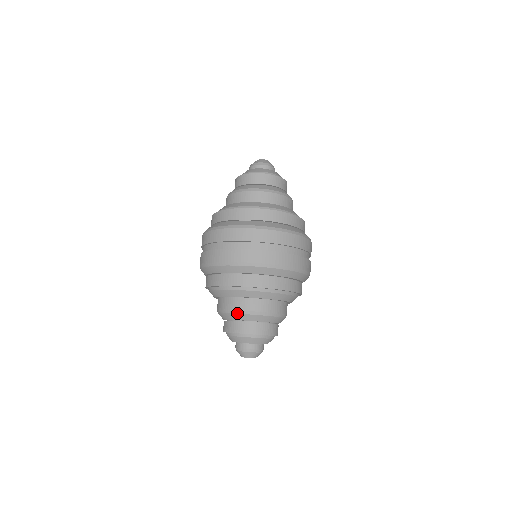
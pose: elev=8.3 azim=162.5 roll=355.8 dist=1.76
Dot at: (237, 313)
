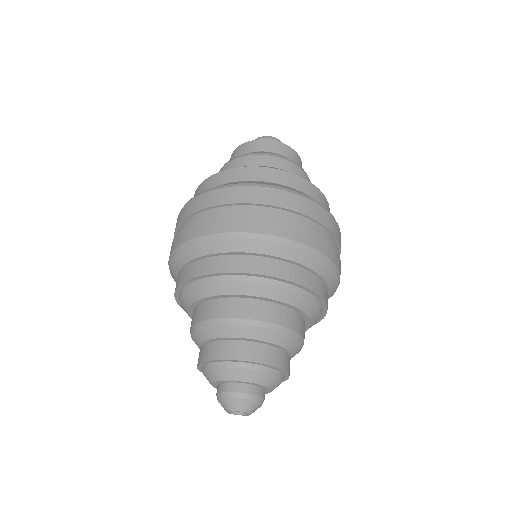
Dot at: (193, 330)
